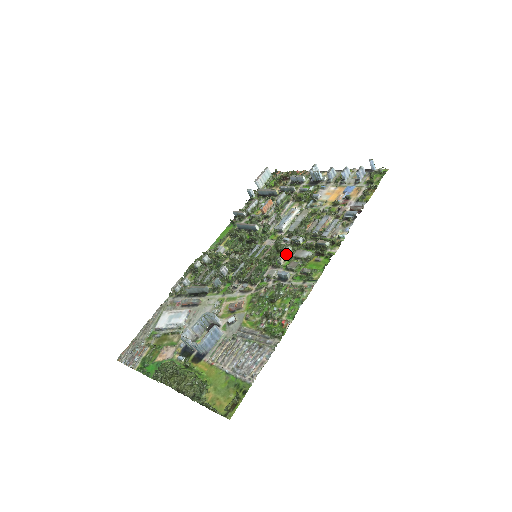
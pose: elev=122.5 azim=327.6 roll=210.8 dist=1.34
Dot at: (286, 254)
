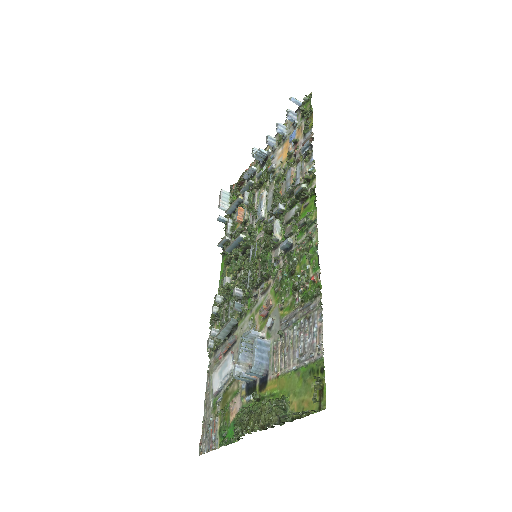
Dot at: (277, 228)
